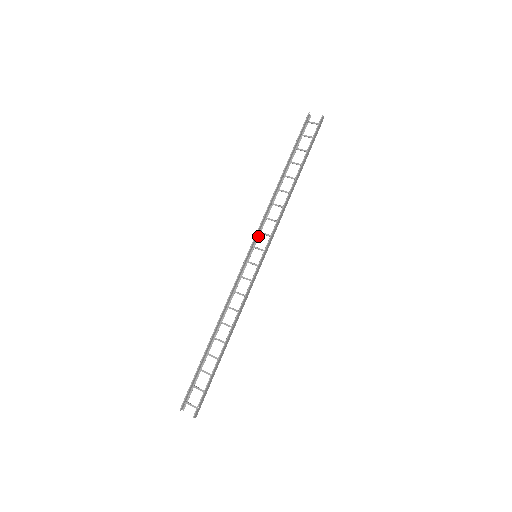
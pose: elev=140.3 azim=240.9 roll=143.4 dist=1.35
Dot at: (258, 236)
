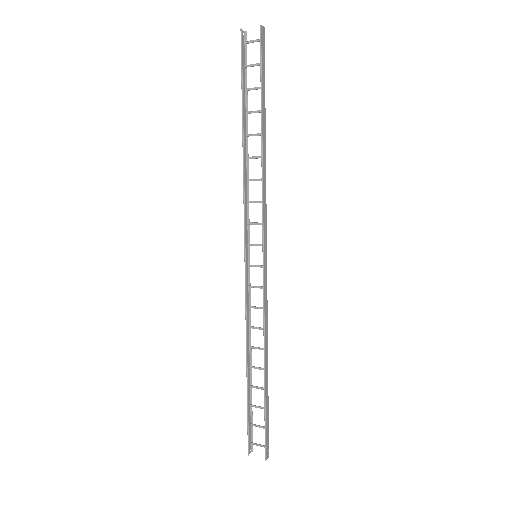
Dot at: (248, 229)
